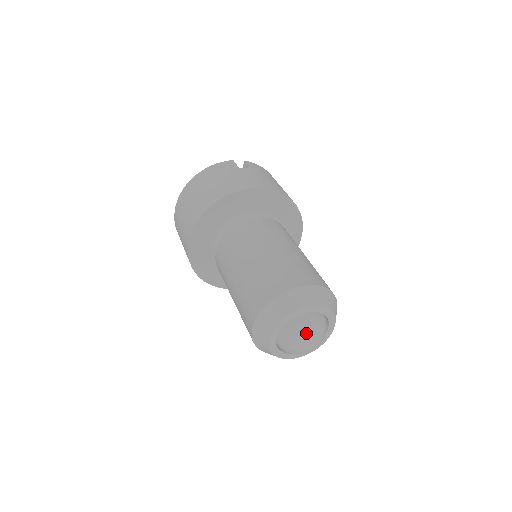
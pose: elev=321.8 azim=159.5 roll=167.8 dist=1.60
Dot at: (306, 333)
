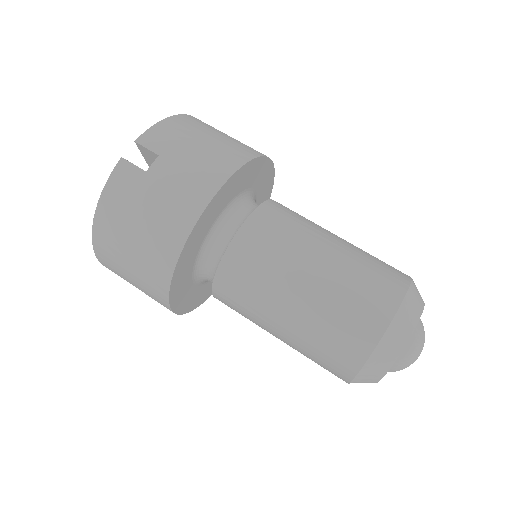
Dot at: (415, 357)
